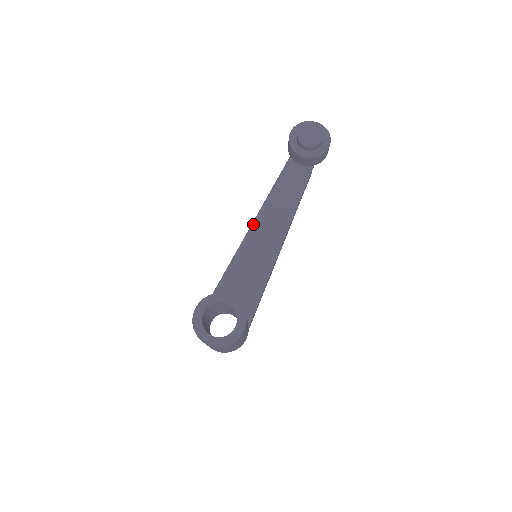
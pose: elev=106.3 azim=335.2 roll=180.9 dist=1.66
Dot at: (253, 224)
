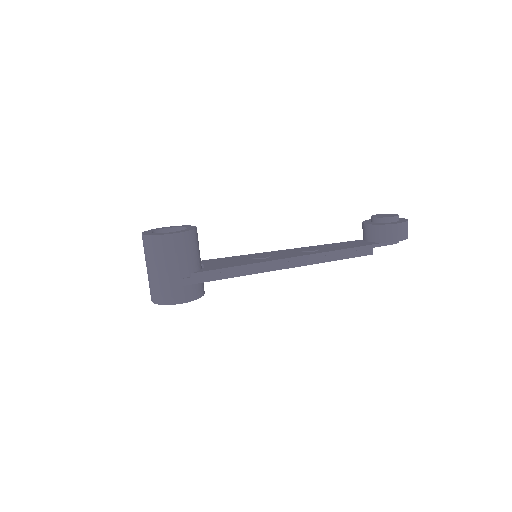
Dot at: (281, 250)
